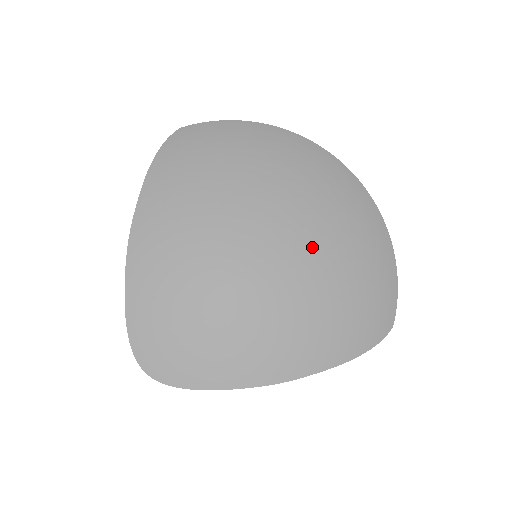
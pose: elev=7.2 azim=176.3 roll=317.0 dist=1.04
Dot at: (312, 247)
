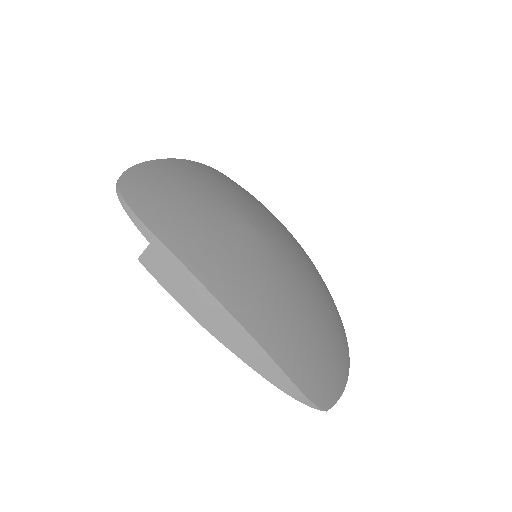
Dot at: (307, 282)
